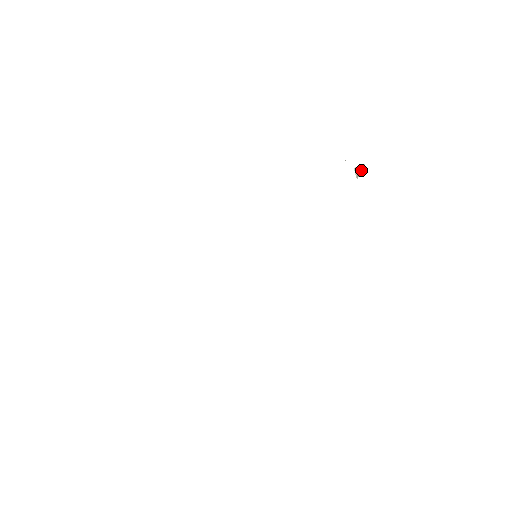
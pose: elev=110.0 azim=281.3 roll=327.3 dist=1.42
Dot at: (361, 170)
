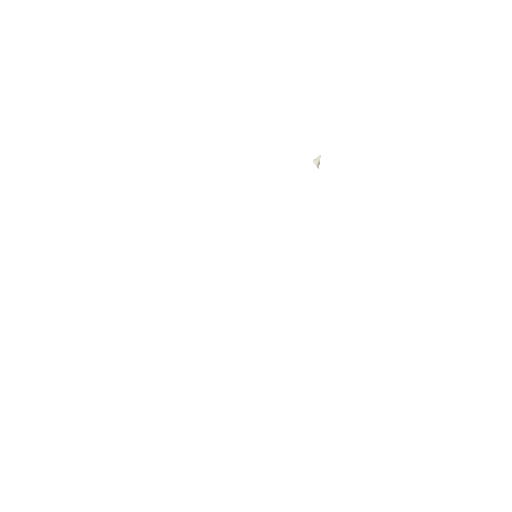
Dot at: (319, 161)
